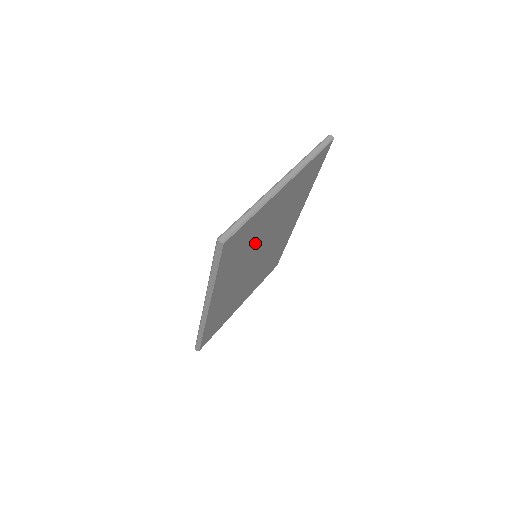
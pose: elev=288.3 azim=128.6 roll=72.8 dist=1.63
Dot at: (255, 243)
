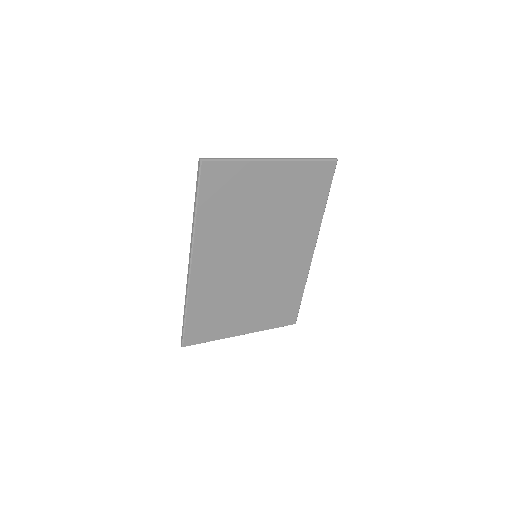
Dot at: (248, 219)
